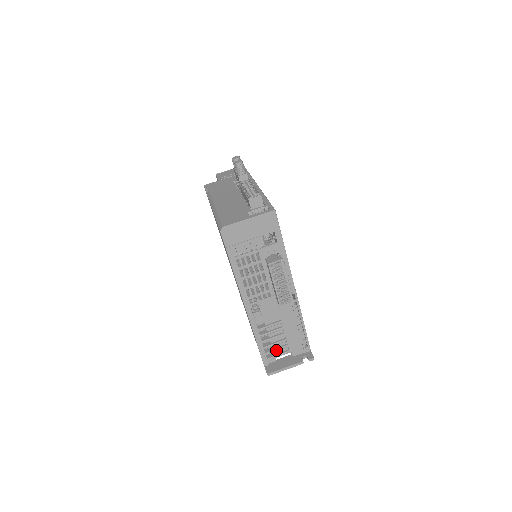
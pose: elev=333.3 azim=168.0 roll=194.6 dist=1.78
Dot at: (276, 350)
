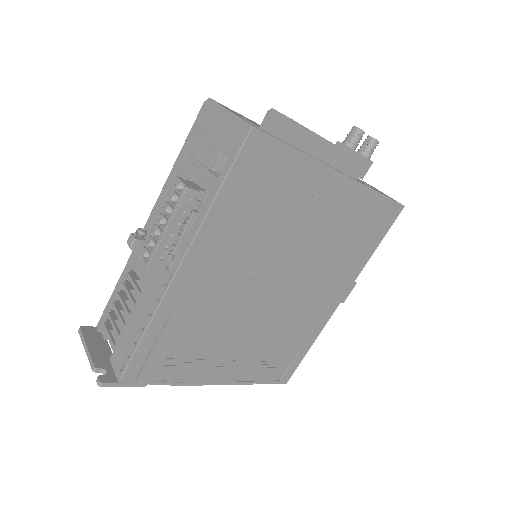
Dot at: (113, 324)
